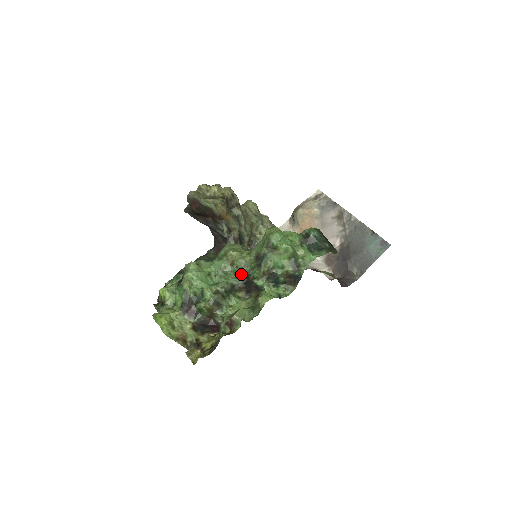
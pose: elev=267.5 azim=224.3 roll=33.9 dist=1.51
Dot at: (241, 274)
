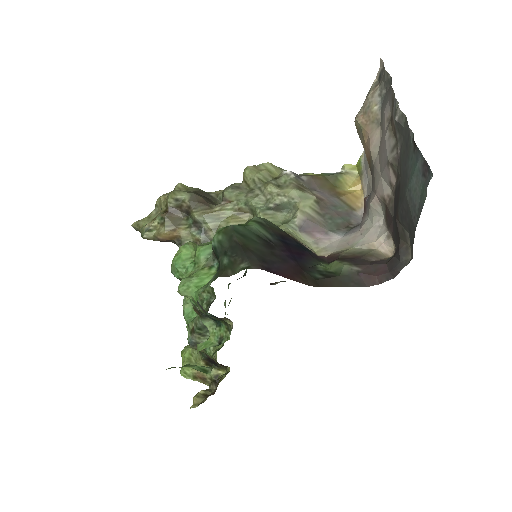
Dot at: (212, 301)
